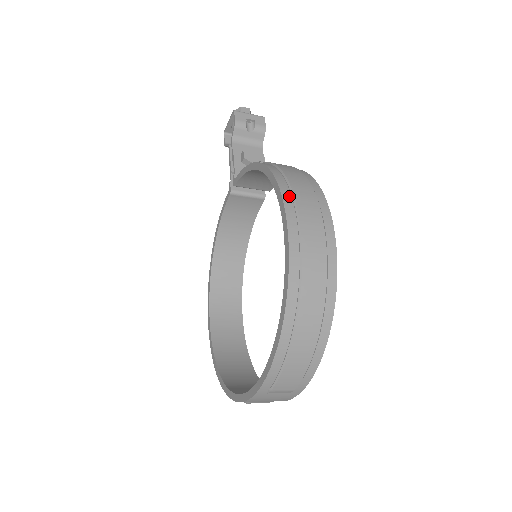
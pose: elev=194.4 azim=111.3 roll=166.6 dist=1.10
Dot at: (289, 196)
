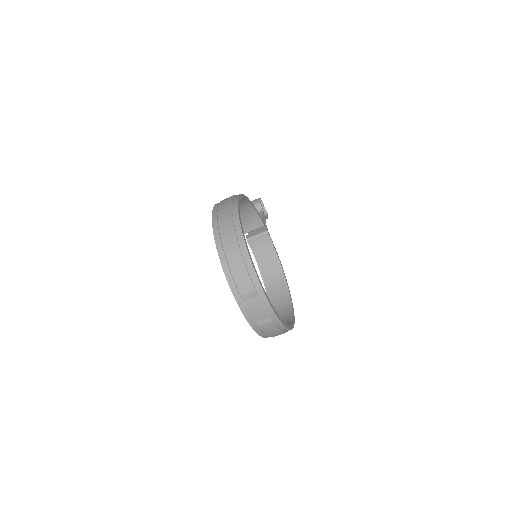
Dot at: (218, 204)
